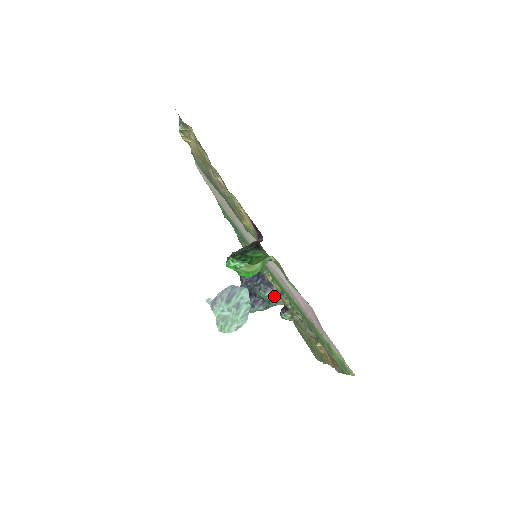
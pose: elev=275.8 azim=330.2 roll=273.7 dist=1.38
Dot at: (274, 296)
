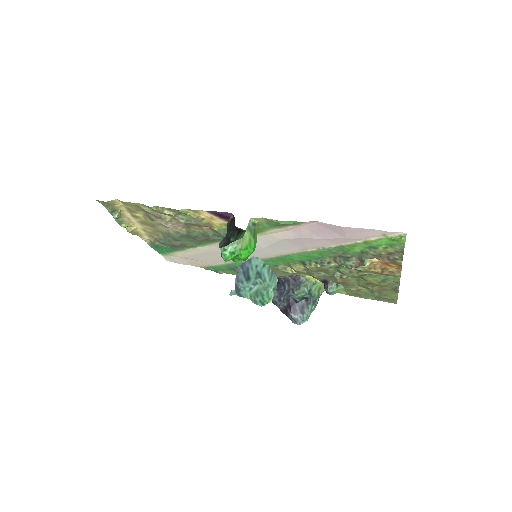
Dot at: (309, 286)
